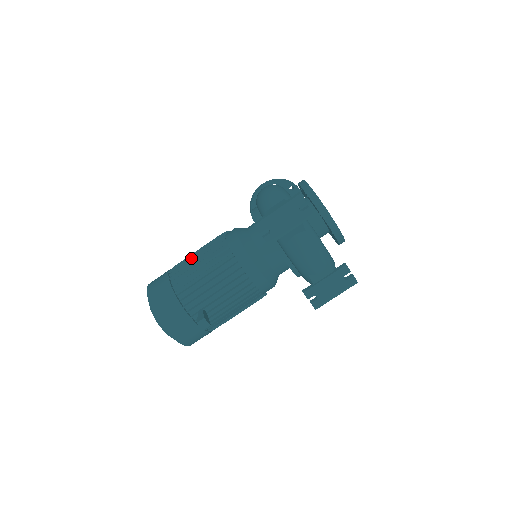
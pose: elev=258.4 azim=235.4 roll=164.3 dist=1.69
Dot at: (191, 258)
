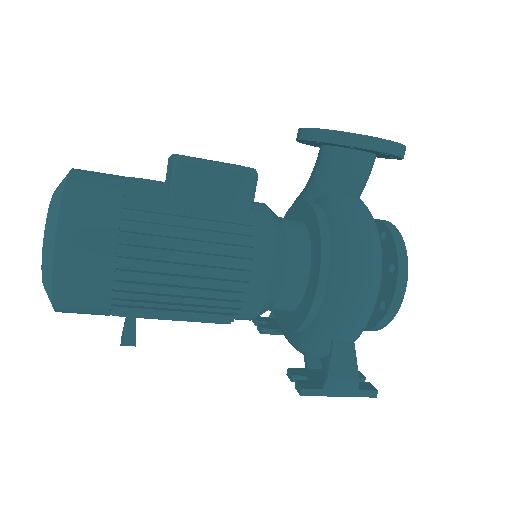
Dot at: (175, 276)
